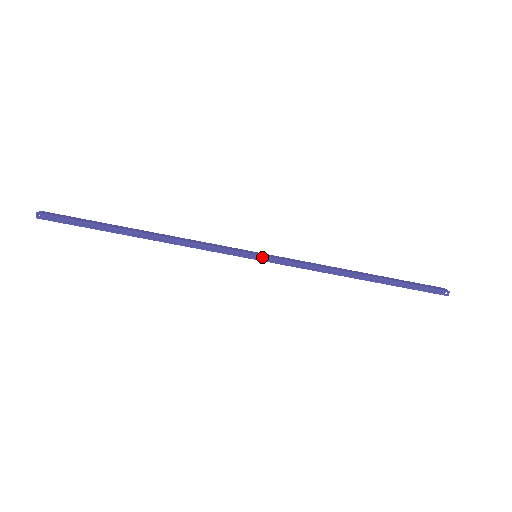
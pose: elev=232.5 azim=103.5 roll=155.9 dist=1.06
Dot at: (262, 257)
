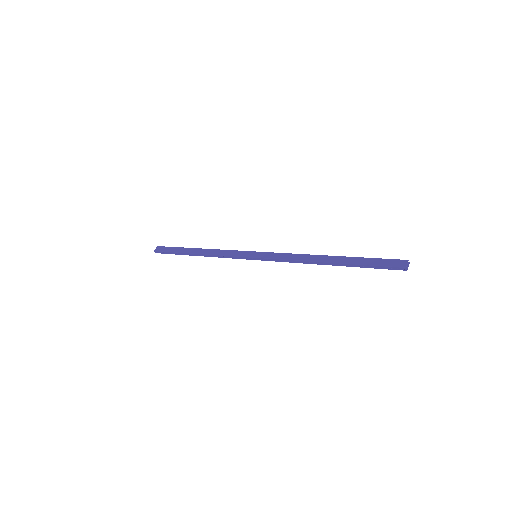
Dot at: (257, 258)
